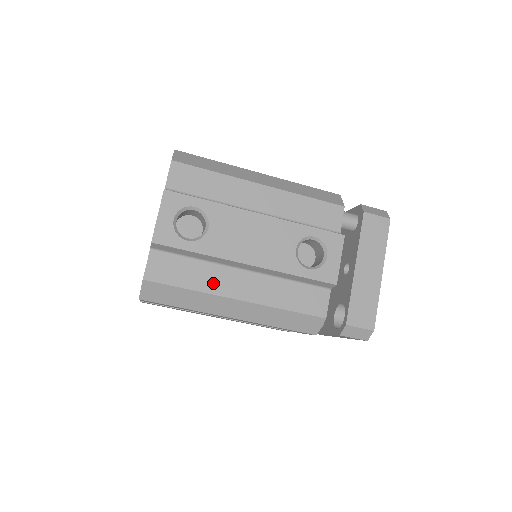
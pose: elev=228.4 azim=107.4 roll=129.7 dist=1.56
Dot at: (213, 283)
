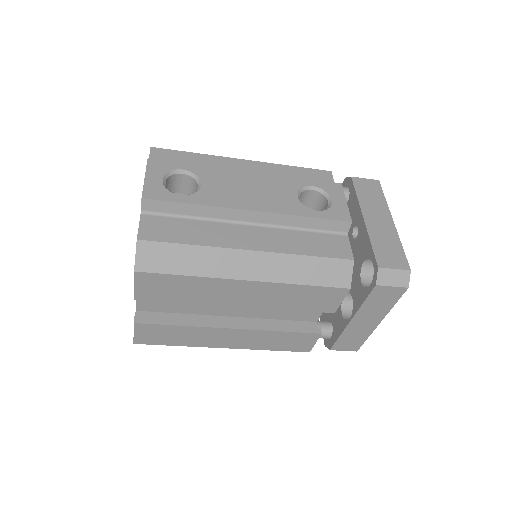
Dot at: (218, 237)
